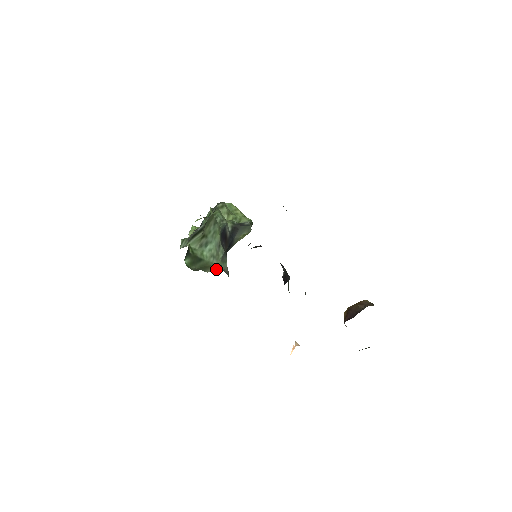
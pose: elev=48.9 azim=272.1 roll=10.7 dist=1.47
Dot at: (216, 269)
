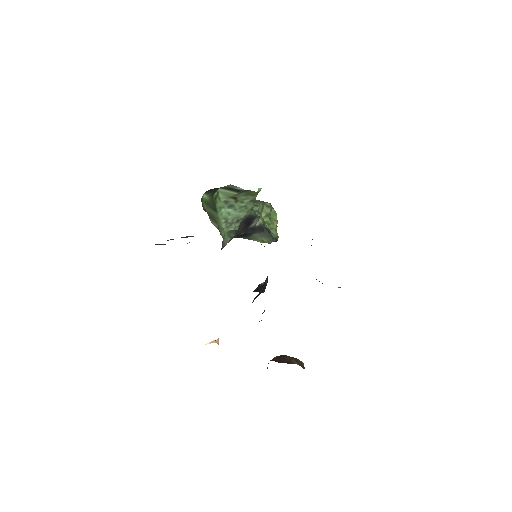
Dot at: occluded
